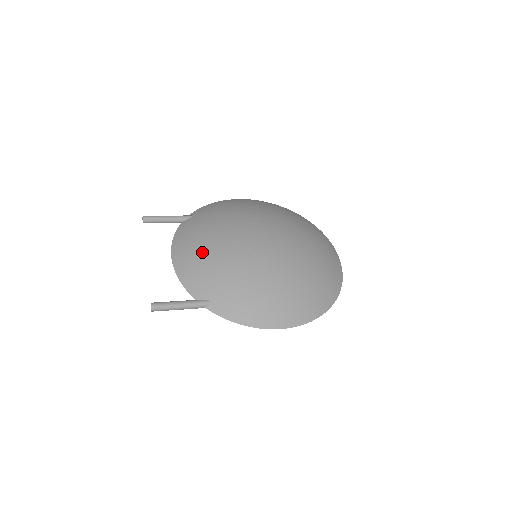
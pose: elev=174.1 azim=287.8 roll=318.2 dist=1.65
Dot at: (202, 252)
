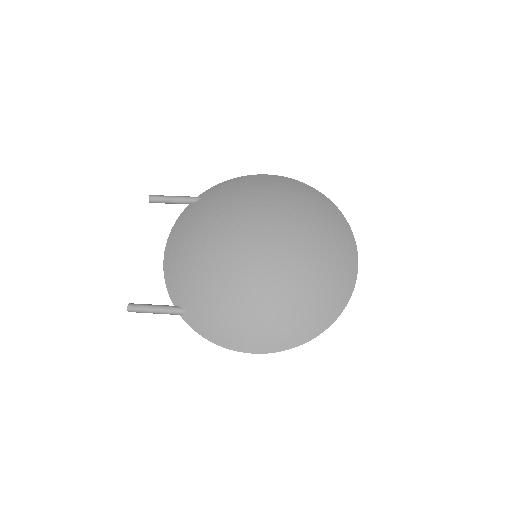
Dot at: (189, 252)
